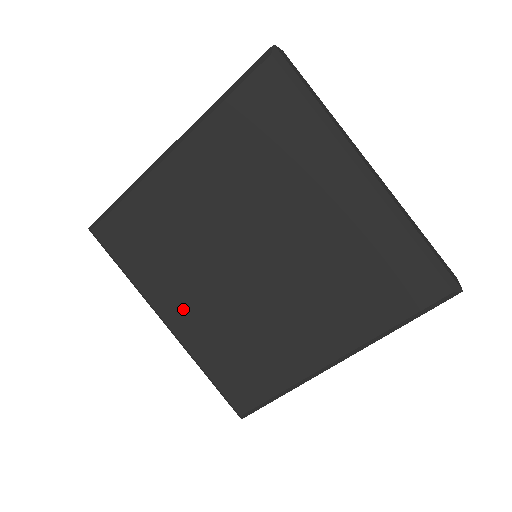
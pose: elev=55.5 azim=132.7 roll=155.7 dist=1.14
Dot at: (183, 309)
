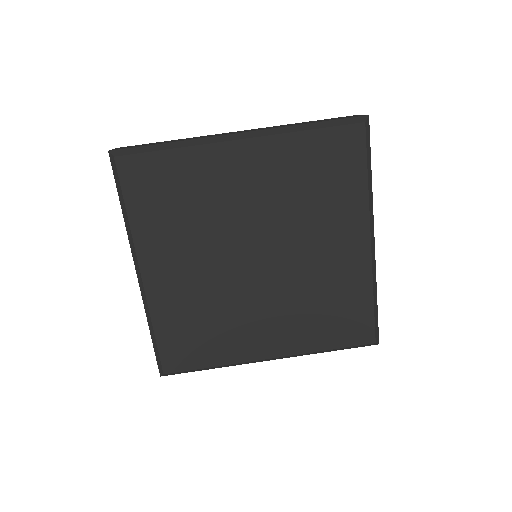
Dot at: (166, 269)
